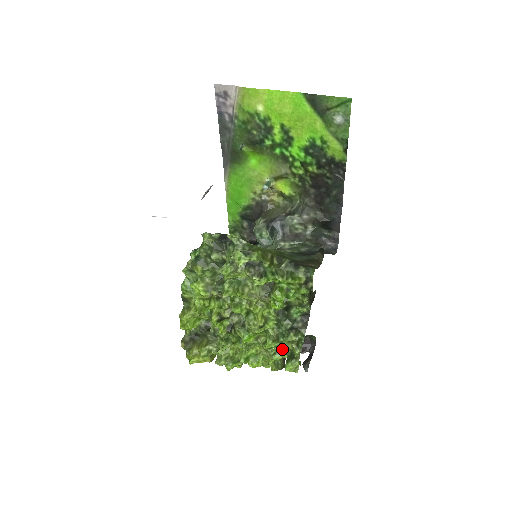
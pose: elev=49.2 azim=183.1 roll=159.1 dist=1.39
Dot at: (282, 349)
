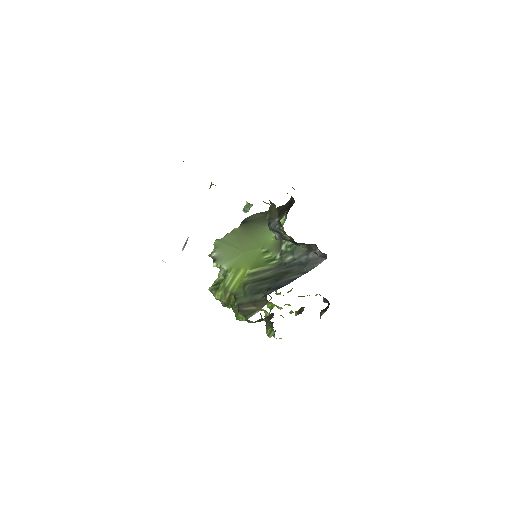
Dot at: occluded
